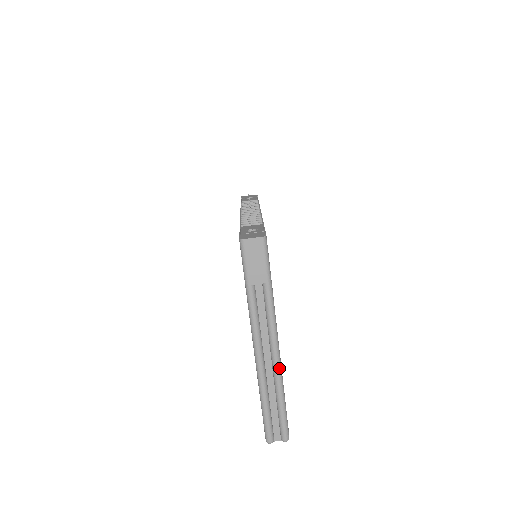
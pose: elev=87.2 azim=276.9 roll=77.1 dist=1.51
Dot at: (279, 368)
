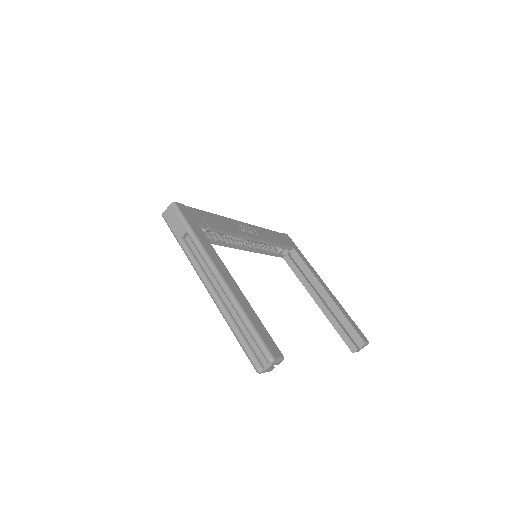
Dot at: (228, 291)
